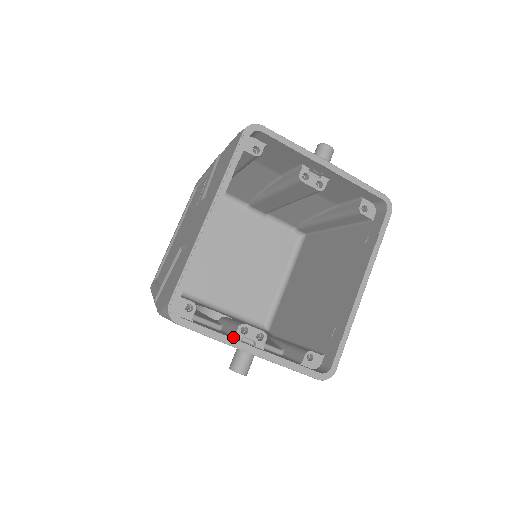
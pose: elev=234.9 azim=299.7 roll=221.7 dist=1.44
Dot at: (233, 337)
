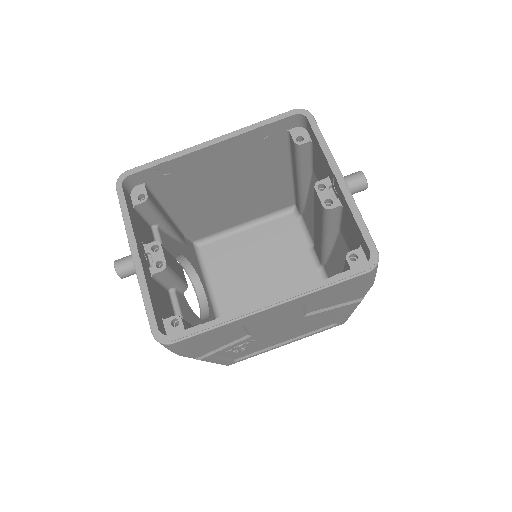
Dot at: (144, 244)
